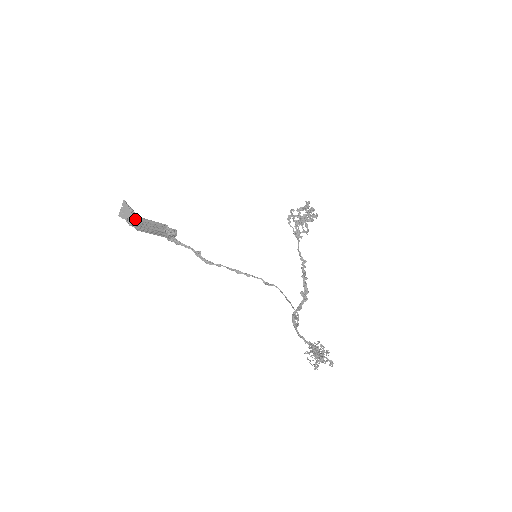
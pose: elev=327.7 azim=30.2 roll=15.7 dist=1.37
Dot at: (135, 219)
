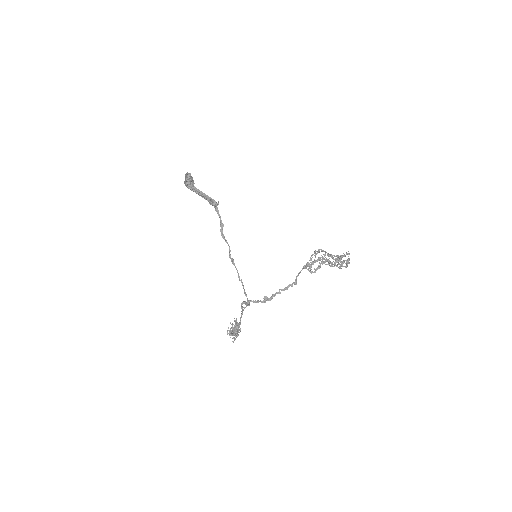
Dot at: (188, 186)
